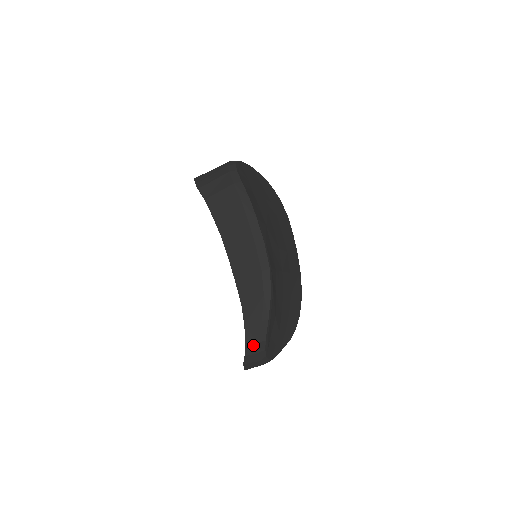
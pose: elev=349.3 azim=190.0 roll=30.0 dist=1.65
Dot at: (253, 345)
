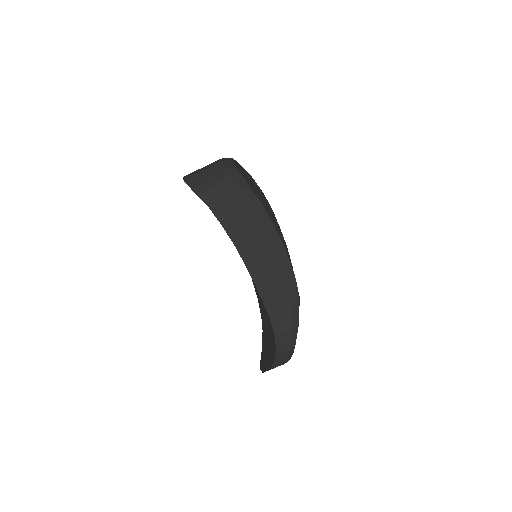
Dot at: (283, 352)
